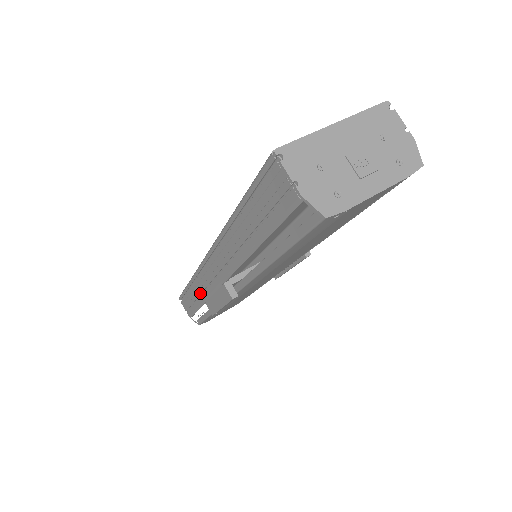
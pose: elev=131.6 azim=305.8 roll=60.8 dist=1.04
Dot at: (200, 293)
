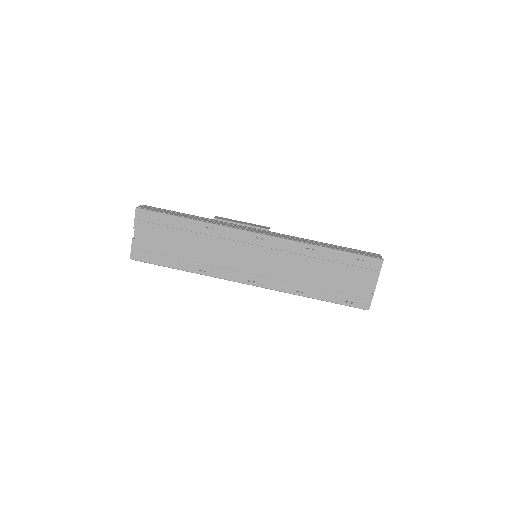
Dot at: occluded
